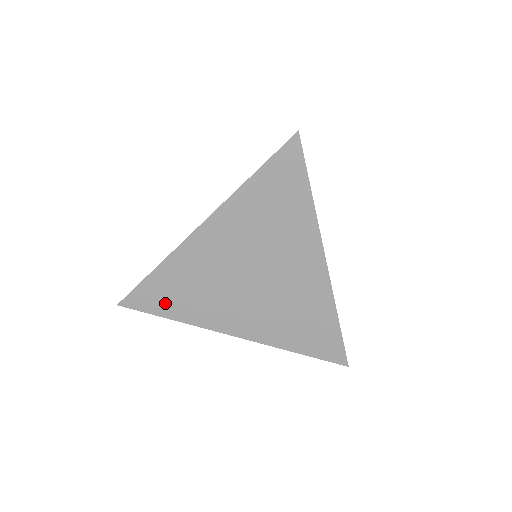
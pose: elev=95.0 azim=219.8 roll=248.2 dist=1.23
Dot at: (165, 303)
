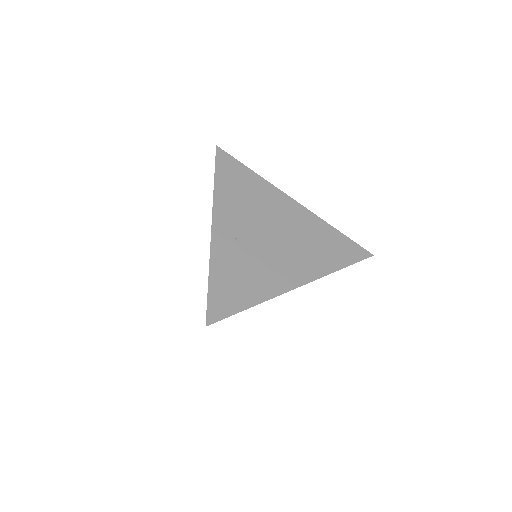
Dot at: occluded
